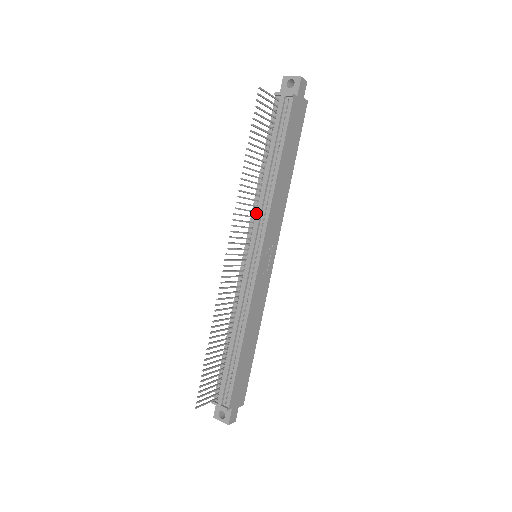
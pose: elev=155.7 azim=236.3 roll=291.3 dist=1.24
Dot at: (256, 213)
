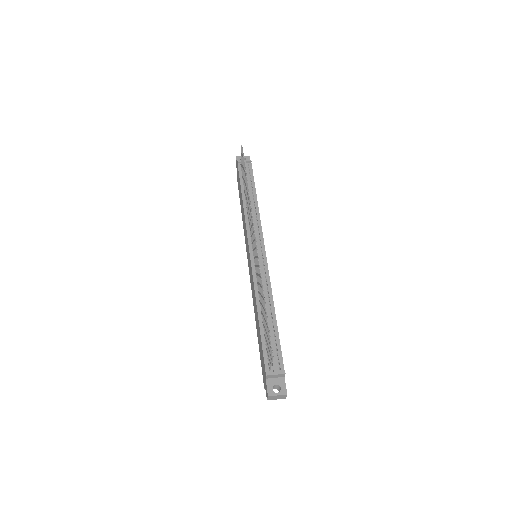
Dot at: occluded
